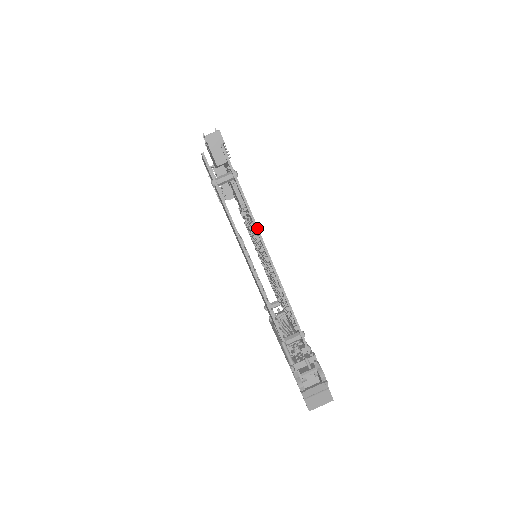
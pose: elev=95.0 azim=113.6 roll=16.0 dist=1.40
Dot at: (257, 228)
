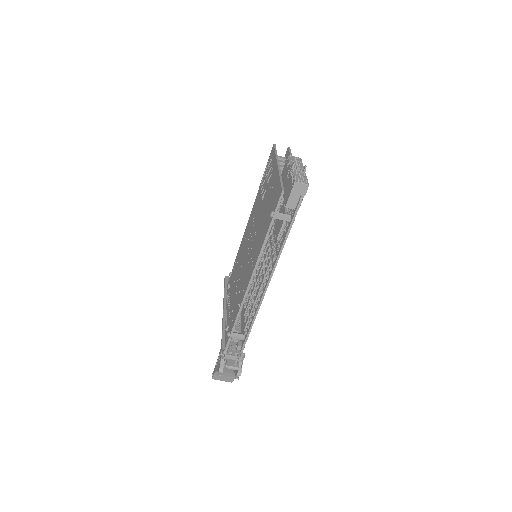
Dot at: (276, 265)
